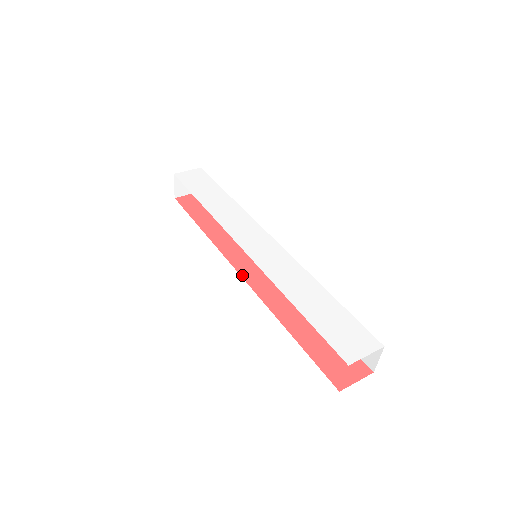
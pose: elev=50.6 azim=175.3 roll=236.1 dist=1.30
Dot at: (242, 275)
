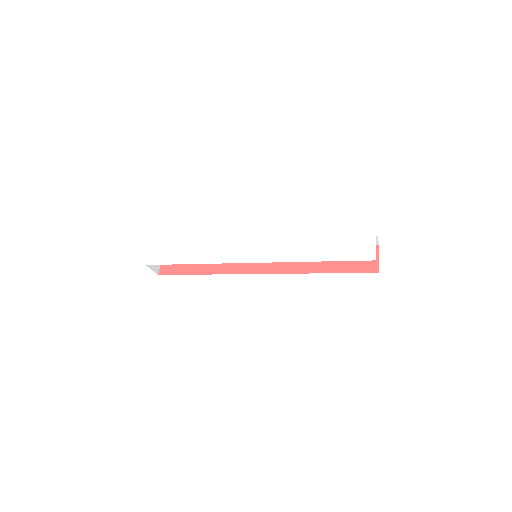
Dot at: (260, 273)
